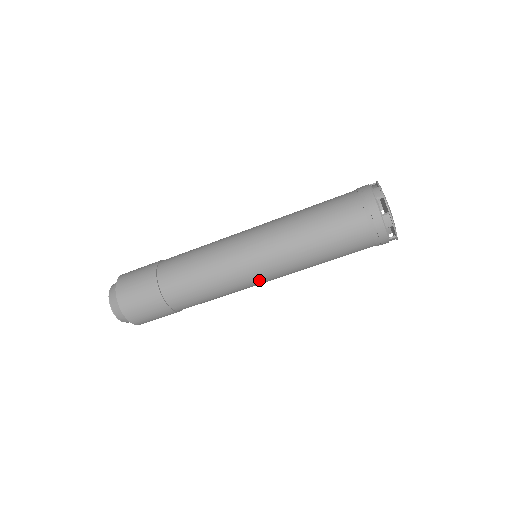
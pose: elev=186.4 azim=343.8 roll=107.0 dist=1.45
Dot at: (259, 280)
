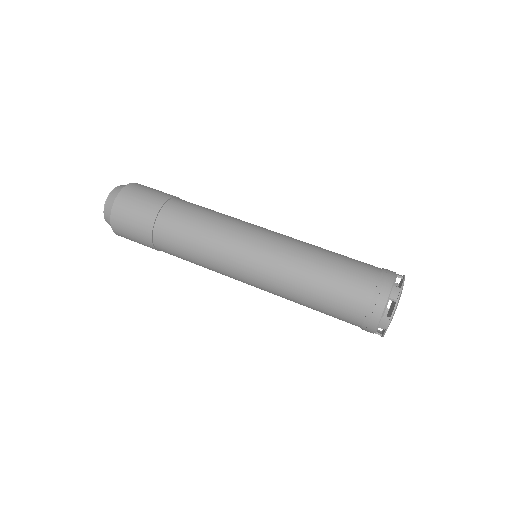
Dot at: (243, 281)
